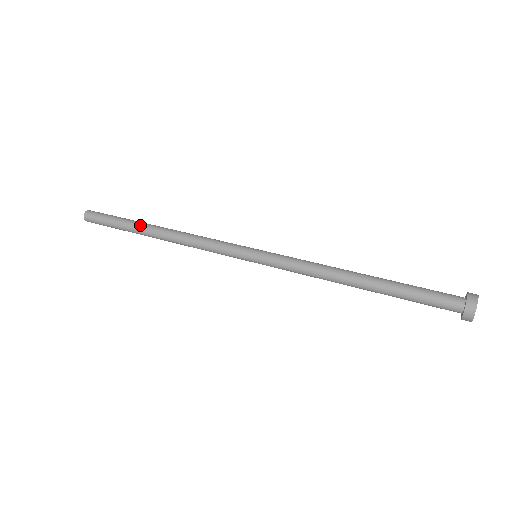
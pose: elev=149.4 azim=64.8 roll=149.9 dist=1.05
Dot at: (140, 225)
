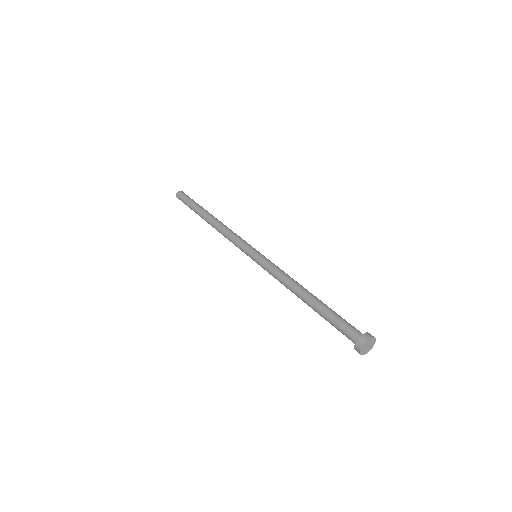
Dot at: (204, 210)
